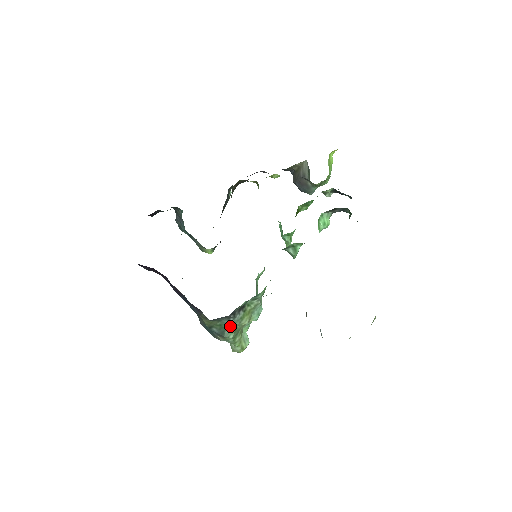
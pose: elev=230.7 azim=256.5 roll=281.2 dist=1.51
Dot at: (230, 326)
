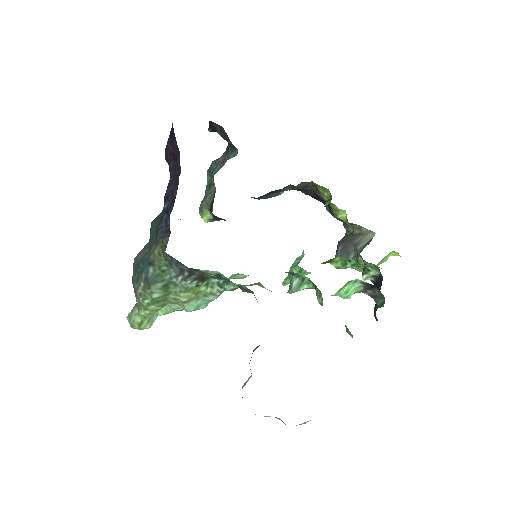
Dot at: (169, 283)
